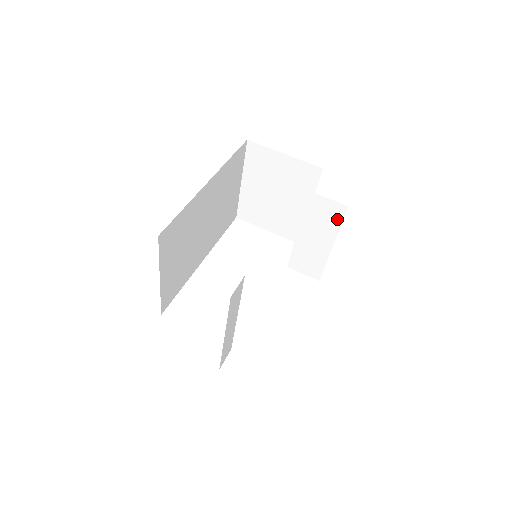
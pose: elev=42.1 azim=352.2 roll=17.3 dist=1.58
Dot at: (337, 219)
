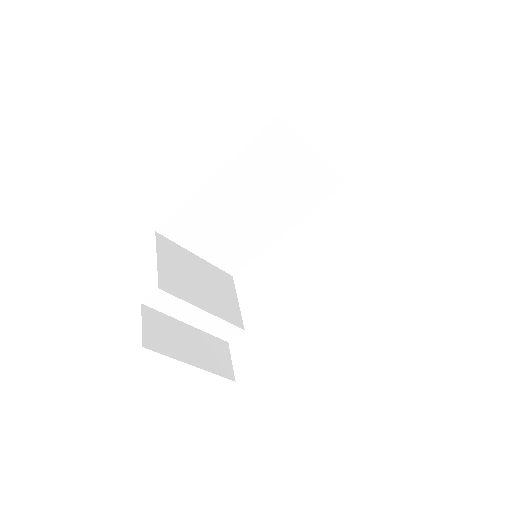
Dot at: occluded
